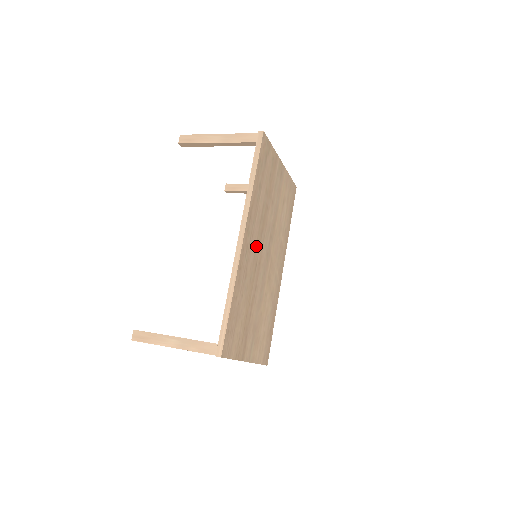
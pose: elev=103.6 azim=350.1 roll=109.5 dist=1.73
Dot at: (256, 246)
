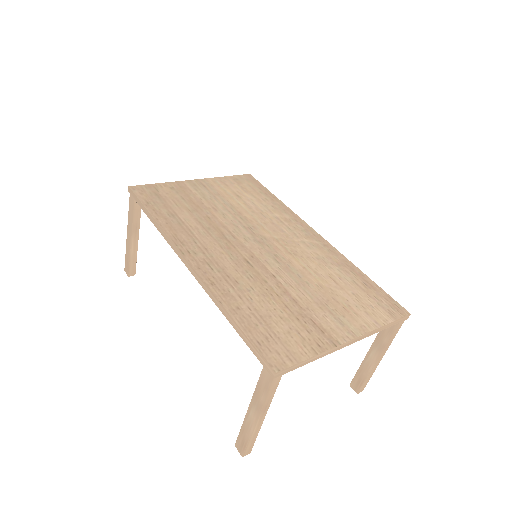
Dot at: (226, 251)
